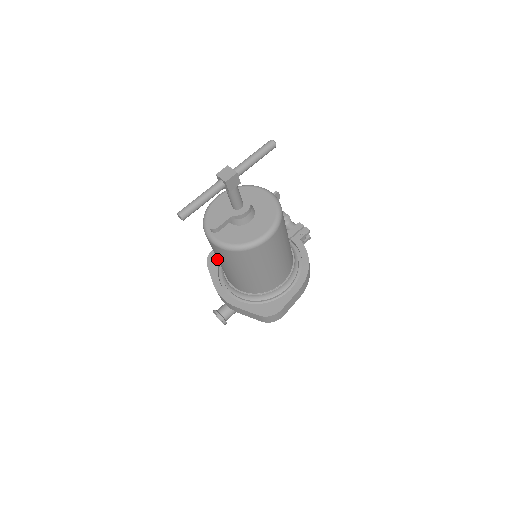
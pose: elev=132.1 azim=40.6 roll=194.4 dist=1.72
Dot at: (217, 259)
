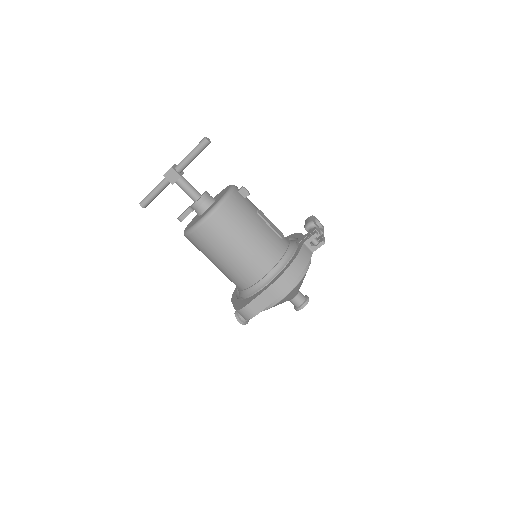
Dot at: occluded
